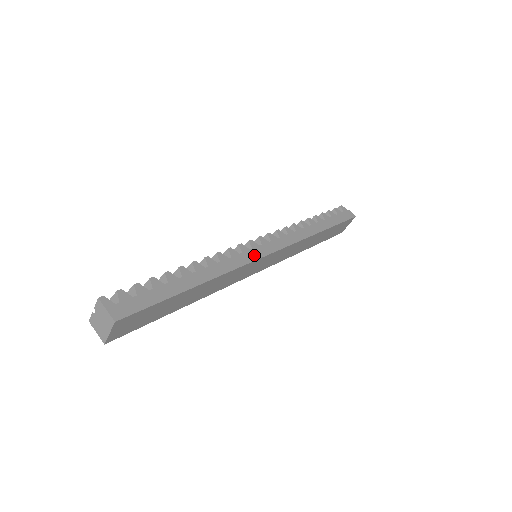
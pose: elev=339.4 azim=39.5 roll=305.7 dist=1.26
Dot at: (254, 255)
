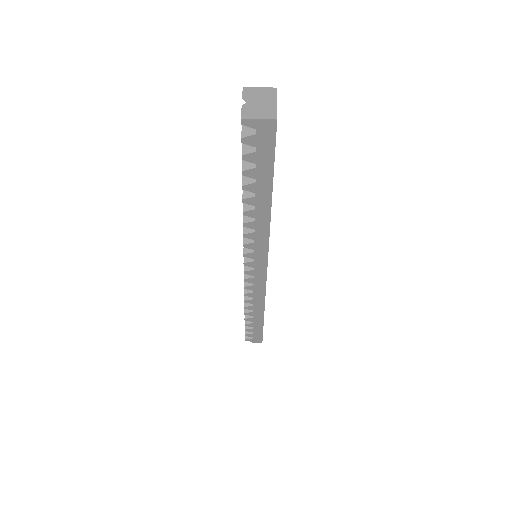
Dot at: occluded
